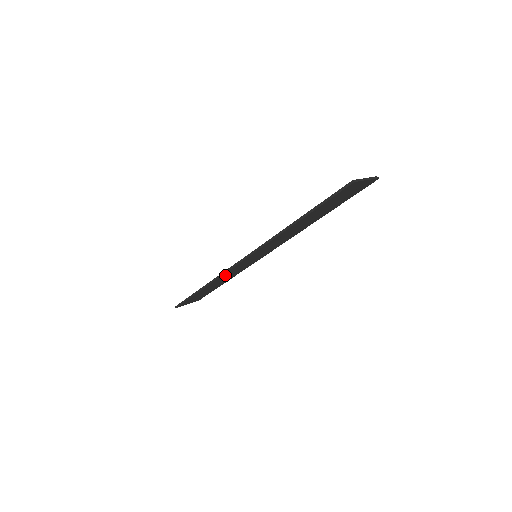
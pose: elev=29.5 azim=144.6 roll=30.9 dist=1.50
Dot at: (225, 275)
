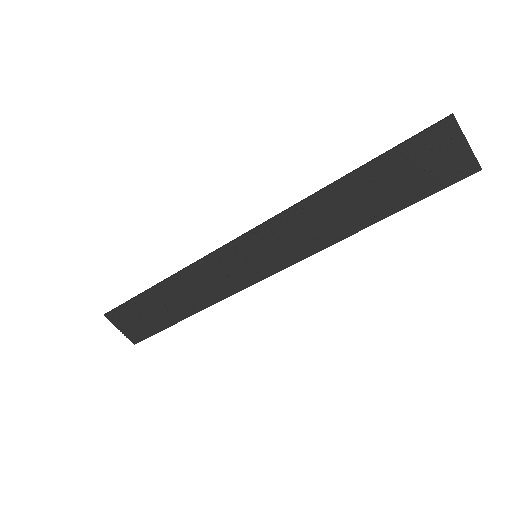
Dot at: (200, 272)
